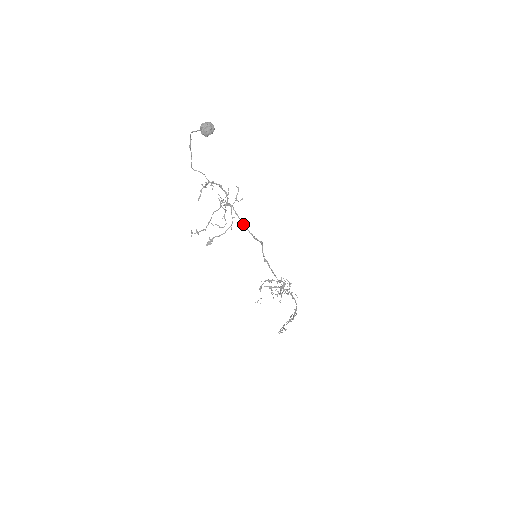
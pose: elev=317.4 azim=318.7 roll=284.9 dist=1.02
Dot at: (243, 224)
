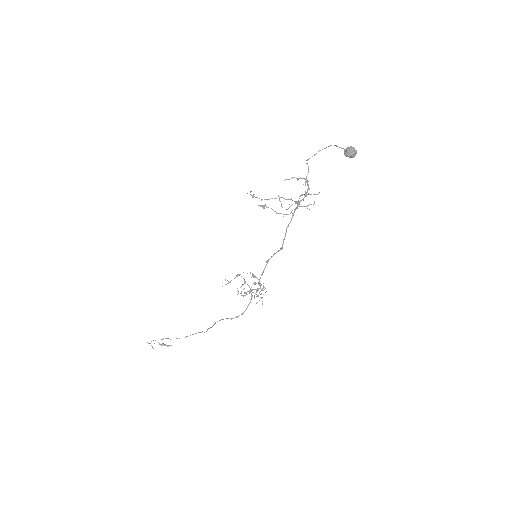
Dot at: occluded
